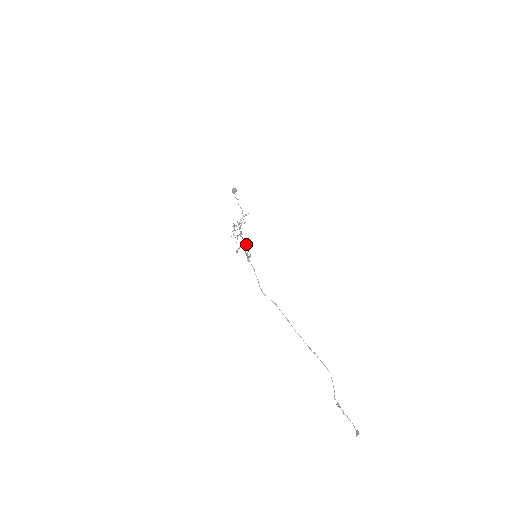
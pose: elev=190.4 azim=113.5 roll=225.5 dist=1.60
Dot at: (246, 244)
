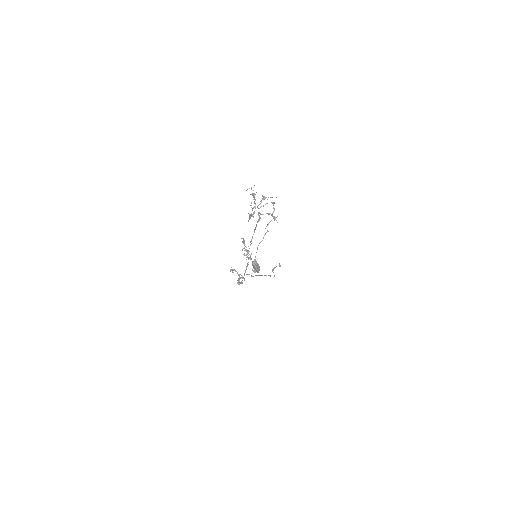
Dot at: (243, 278)
